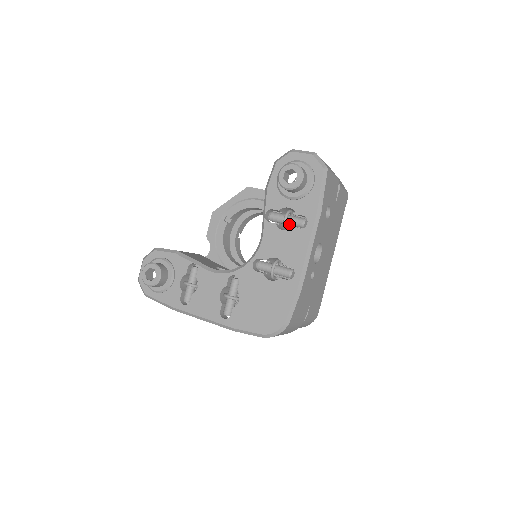
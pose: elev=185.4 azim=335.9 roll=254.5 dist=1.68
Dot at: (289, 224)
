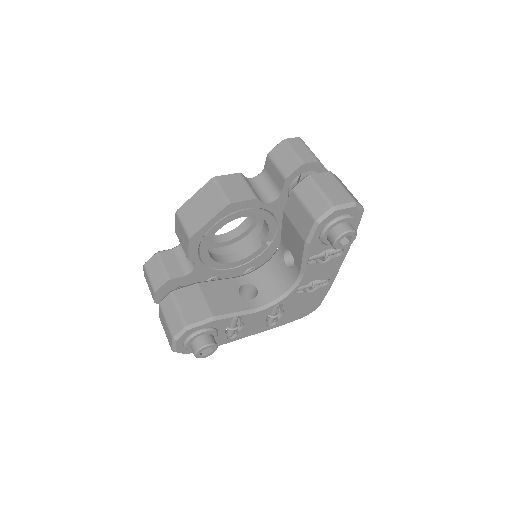
Dot at: occluded
